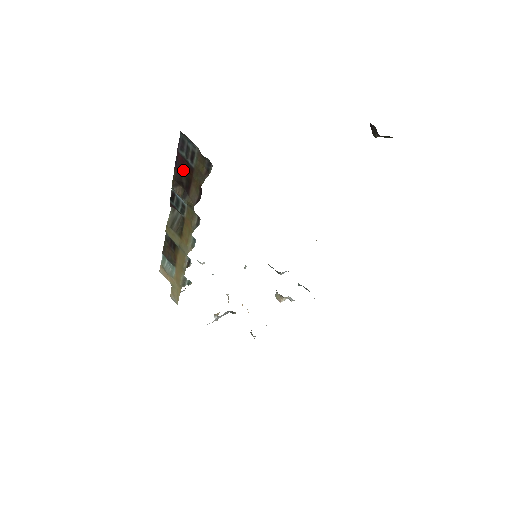
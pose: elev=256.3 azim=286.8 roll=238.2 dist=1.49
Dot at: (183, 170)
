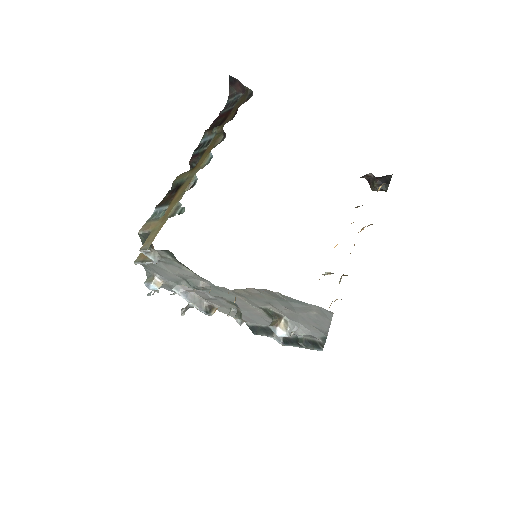
Dot at: (220, 119)
